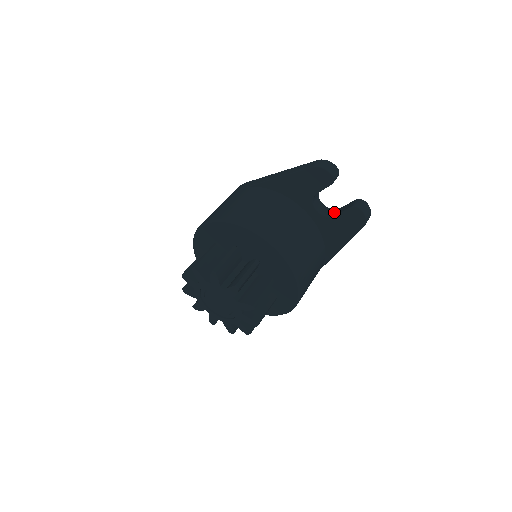
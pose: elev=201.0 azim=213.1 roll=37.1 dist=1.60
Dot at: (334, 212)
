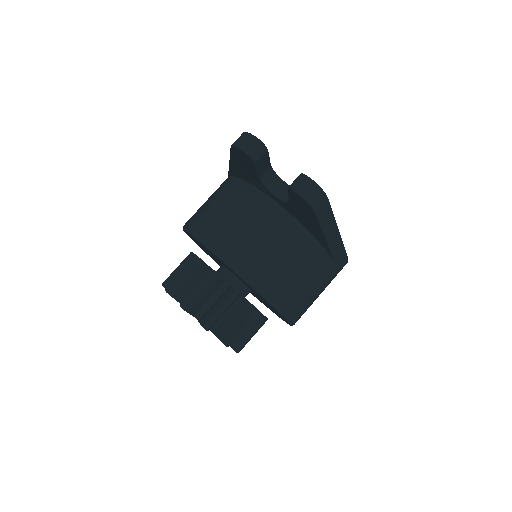
Dot at: occluded
